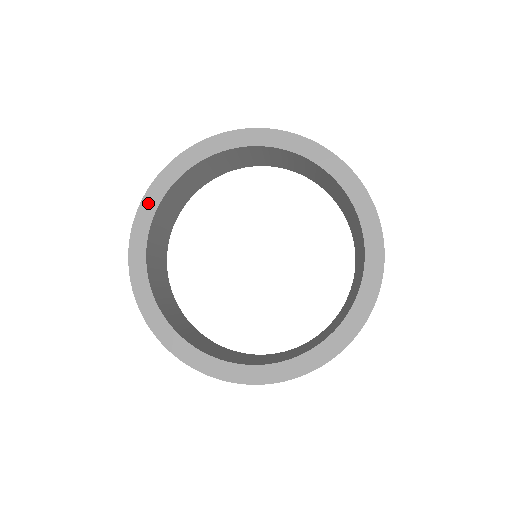
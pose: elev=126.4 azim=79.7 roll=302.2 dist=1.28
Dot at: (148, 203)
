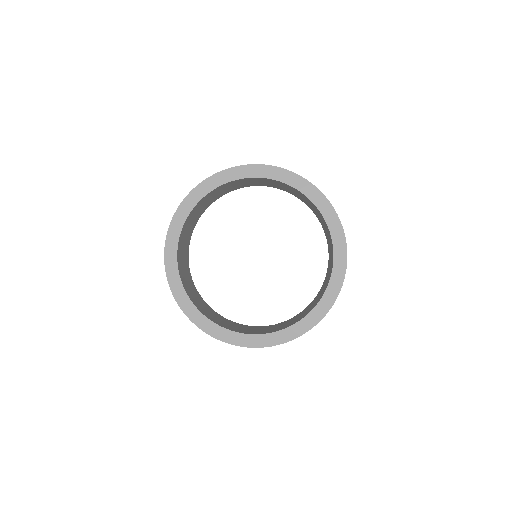
Dot at: (174, 227)
